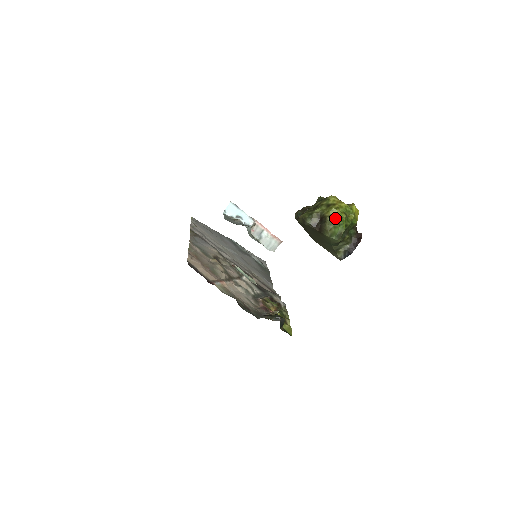
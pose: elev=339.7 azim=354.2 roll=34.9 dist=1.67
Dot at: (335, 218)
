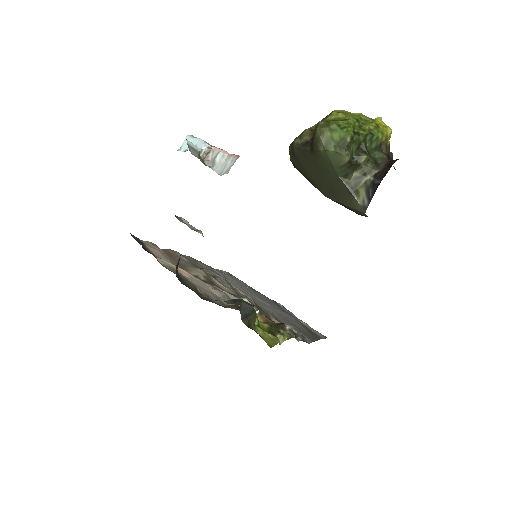
Dot at: (334, 121)
